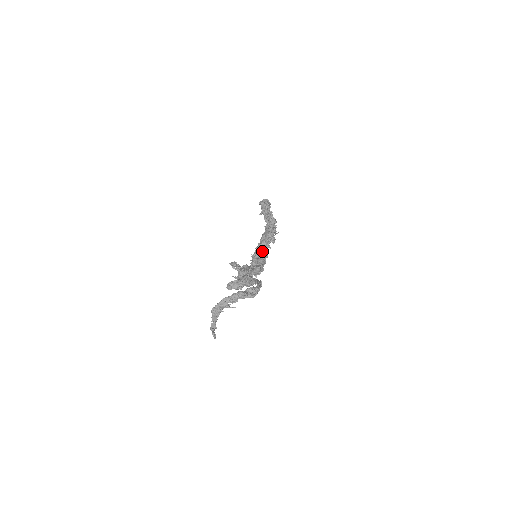
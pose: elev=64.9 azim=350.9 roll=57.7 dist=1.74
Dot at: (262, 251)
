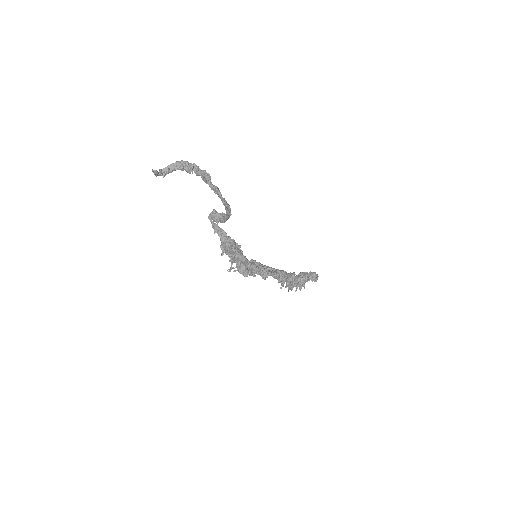
Dot at: (264, 268)
